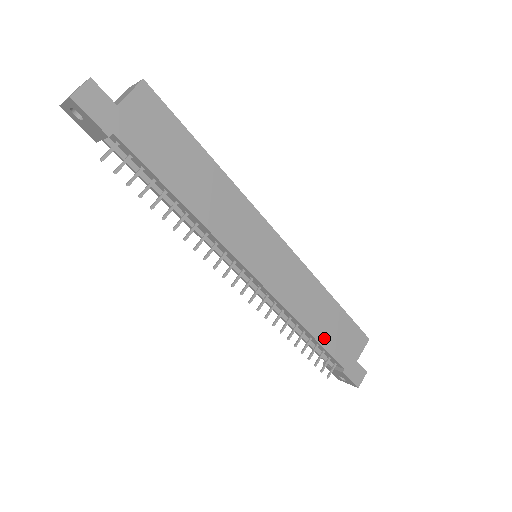
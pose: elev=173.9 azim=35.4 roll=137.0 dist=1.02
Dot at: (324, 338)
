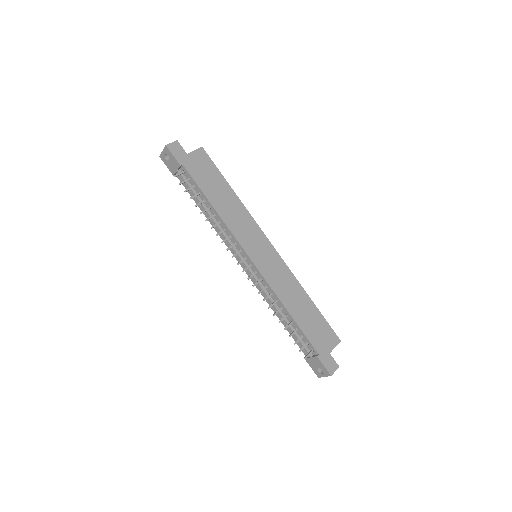
Dot at: (302, 323)
